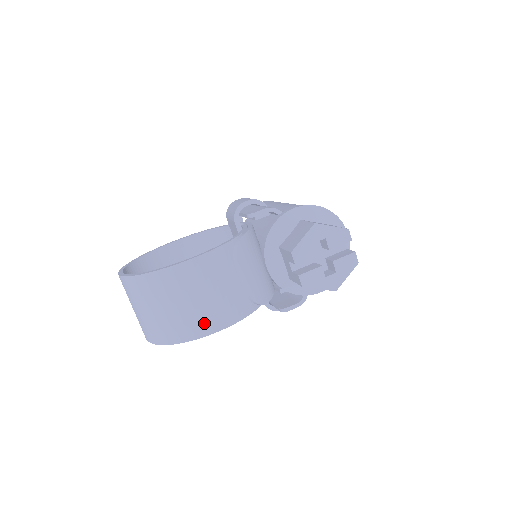
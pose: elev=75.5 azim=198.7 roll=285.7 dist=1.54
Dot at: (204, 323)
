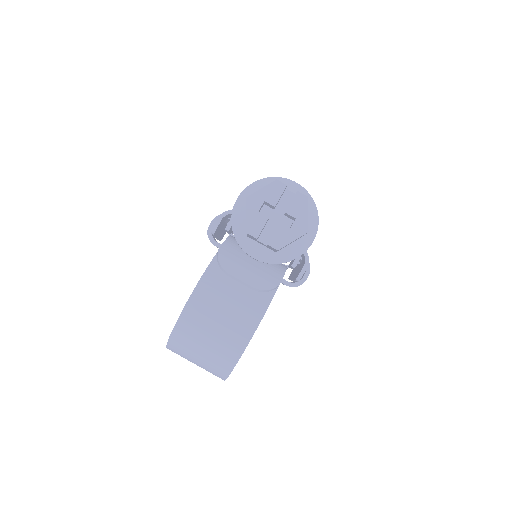
Dot at: (238, 335)
